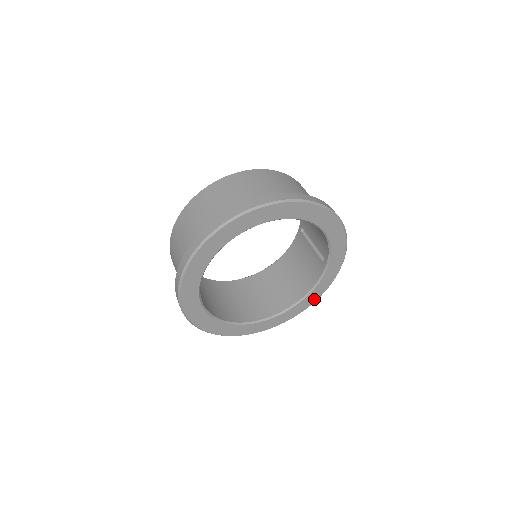
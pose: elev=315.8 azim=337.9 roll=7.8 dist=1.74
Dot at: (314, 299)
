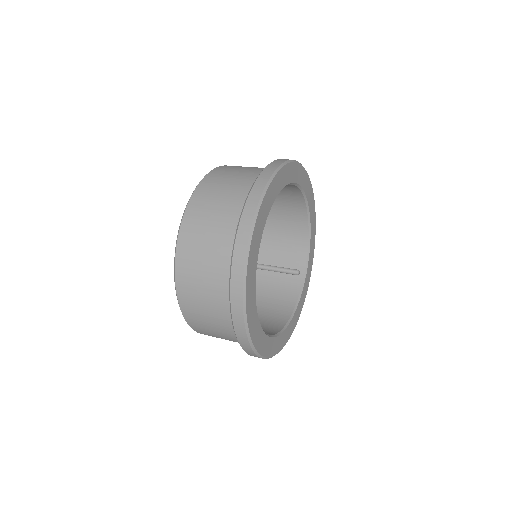
Dot at: (295, 323)
